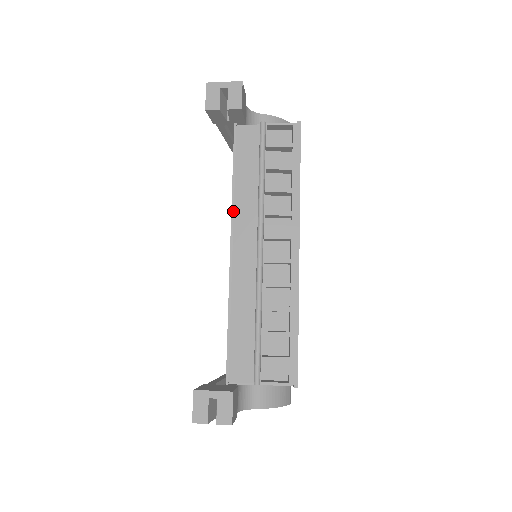
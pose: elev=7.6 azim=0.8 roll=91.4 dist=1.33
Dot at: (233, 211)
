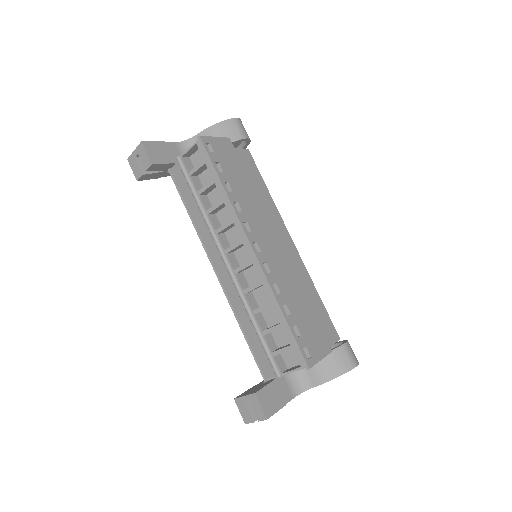
Dot at: (202, 241)
